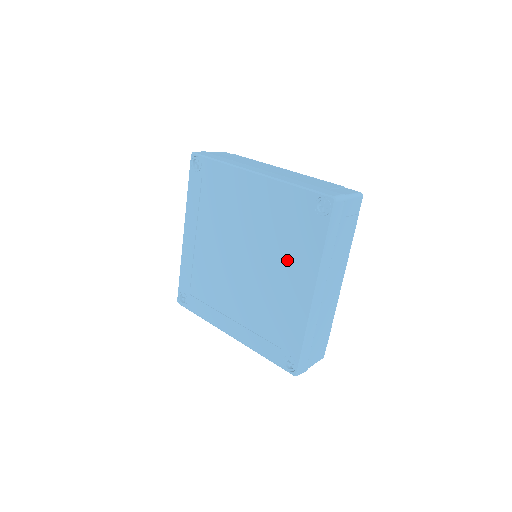
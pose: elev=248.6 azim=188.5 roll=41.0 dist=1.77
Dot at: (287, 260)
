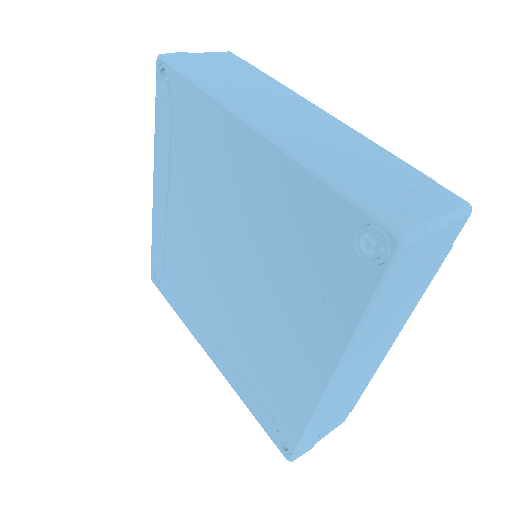
Dot at: (293, 305)
